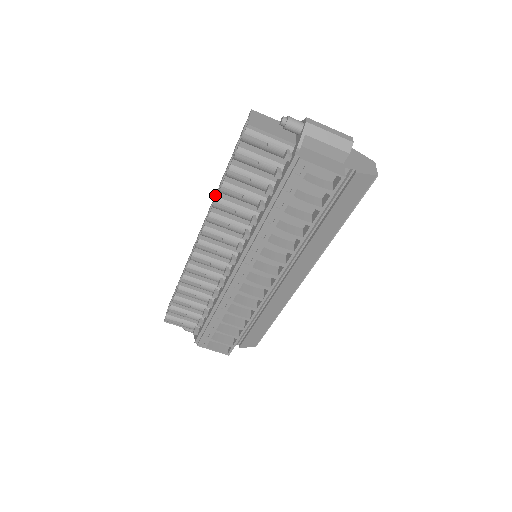
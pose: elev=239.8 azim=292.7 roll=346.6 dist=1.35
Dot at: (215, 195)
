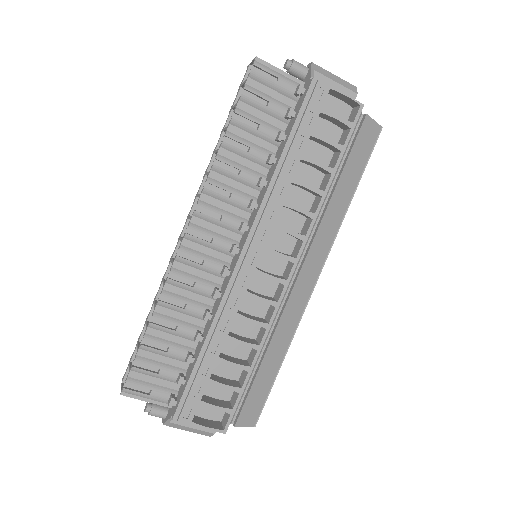
Dot at: (206, 171)
